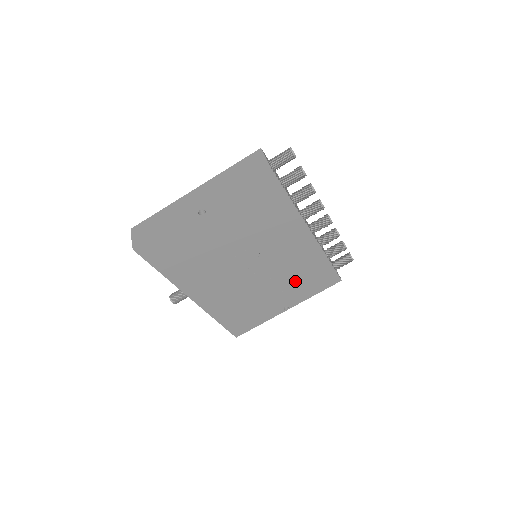
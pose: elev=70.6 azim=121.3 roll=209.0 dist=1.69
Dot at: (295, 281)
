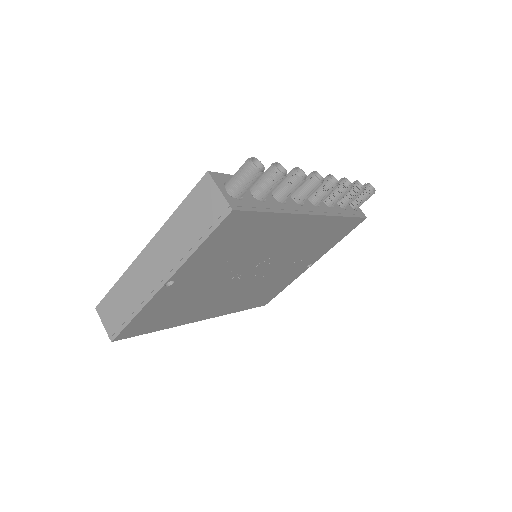
Dot at: (312, 249)
